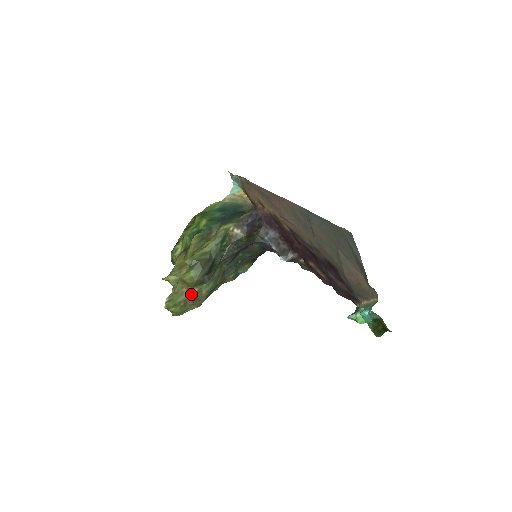
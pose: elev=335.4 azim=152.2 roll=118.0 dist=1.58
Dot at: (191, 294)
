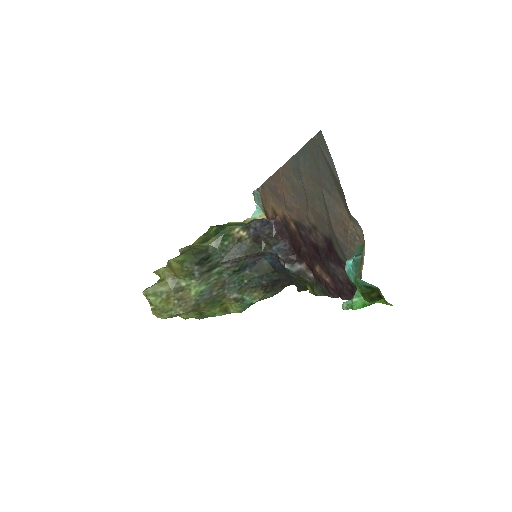
Dot at: (177, 287)
